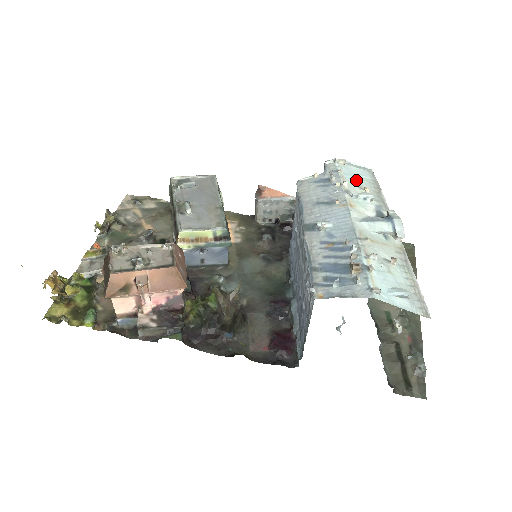
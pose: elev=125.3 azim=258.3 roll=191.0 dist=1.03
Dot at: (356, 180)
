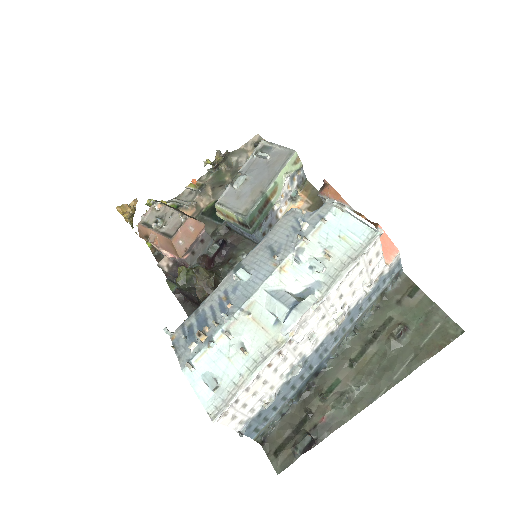
Dot at: (333, 238)
